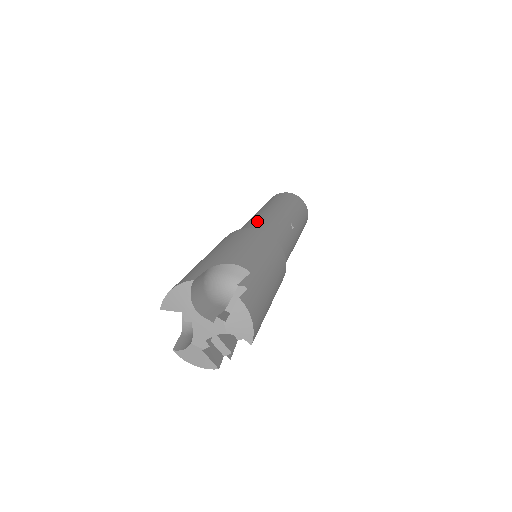
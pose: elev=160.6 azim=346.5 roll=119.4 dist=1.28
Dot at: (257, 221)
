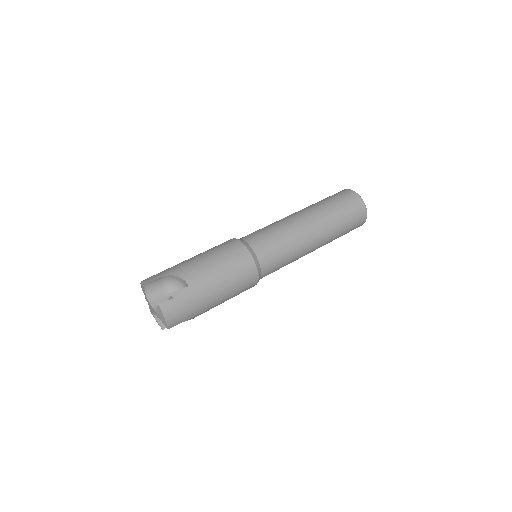
Dot at: (266, 230)
